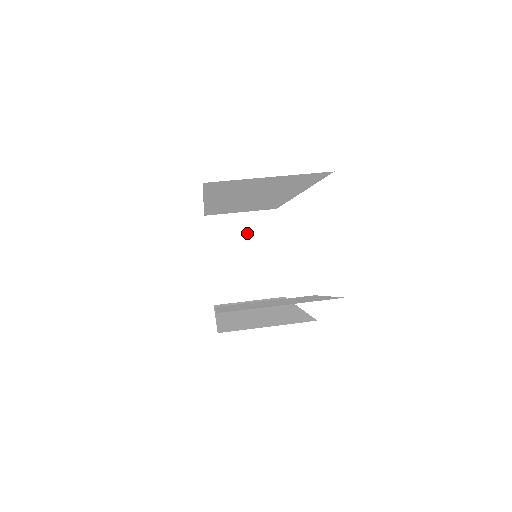
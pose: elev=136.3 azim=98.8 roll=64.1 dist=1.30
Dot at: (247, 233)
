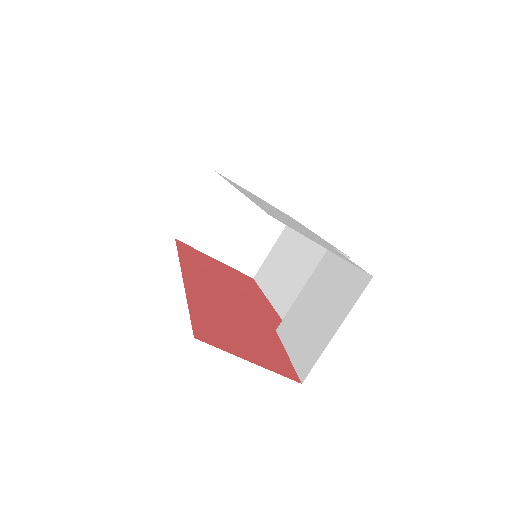
Dot at: (216, 212)
